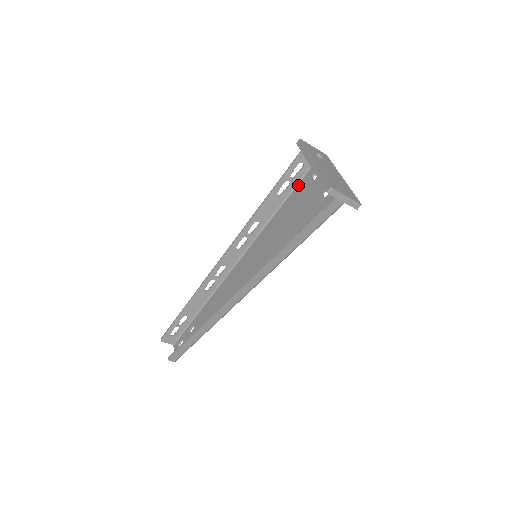
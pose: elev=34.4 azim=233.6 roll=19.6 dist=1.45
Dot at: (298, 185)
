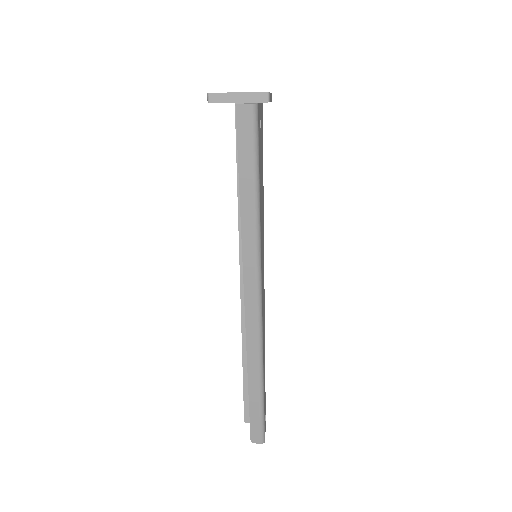
Dot at: occluded
